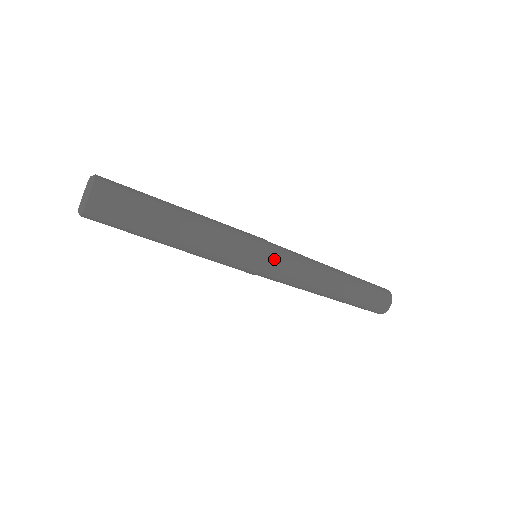
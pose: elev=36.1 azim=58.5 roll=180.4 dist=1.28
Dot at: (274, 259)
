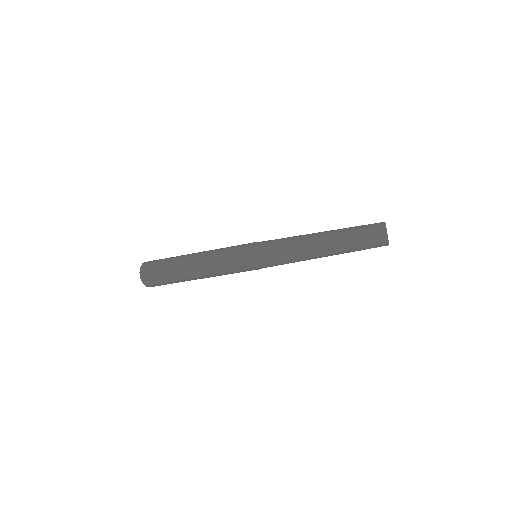
Dot at: (263, 262)
